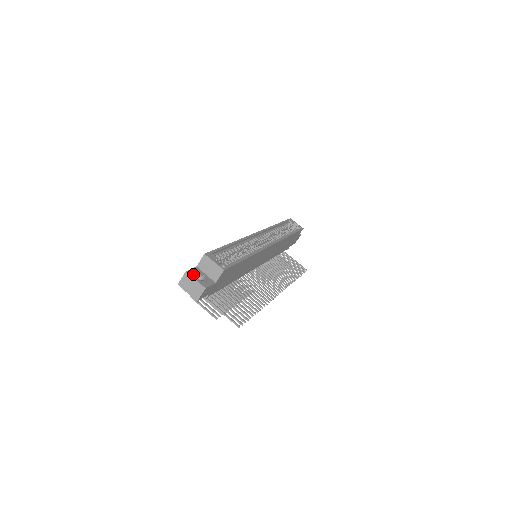
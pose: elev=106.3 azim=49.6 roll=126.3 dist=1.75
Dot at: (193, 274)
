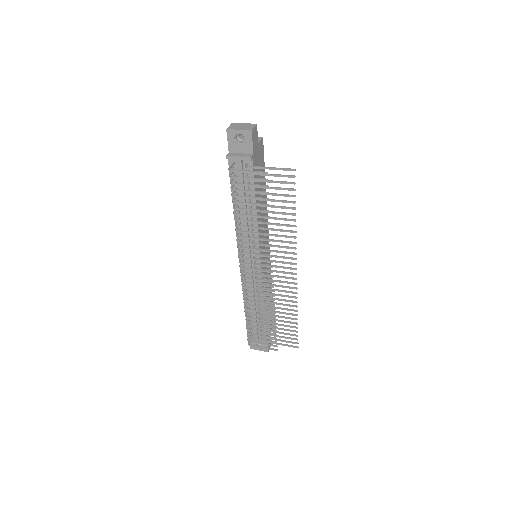
Dot at: occluded
